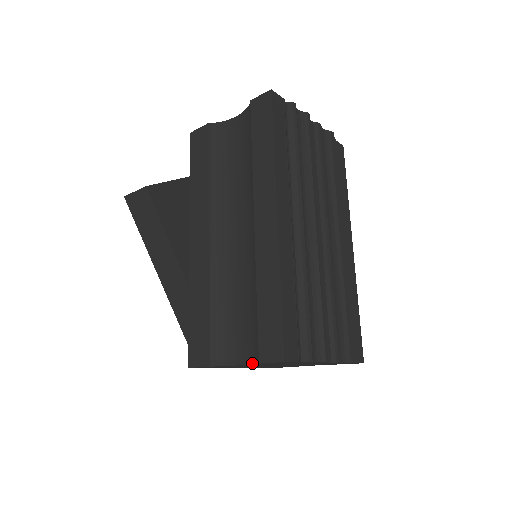
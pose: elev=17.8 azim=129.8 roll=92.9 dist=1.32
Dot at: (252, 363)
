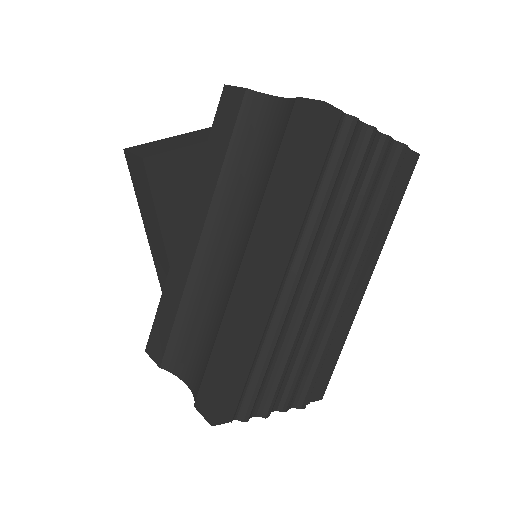
Dot at: (193, 393)
